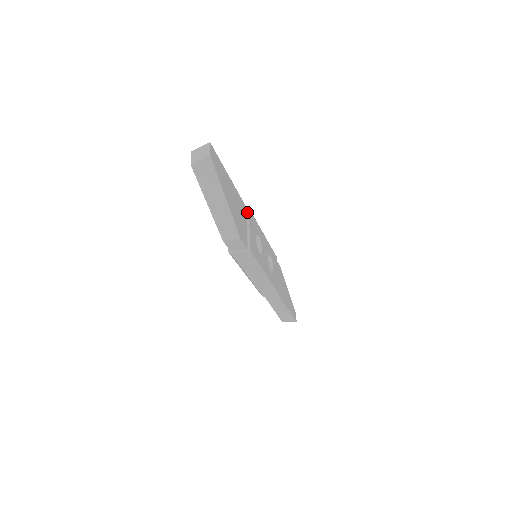
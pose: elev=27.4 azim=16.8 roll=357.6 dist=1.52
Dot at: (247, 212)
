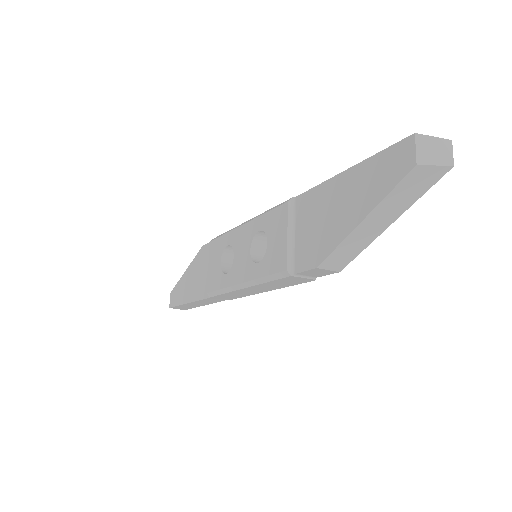
Dot at: occluded
